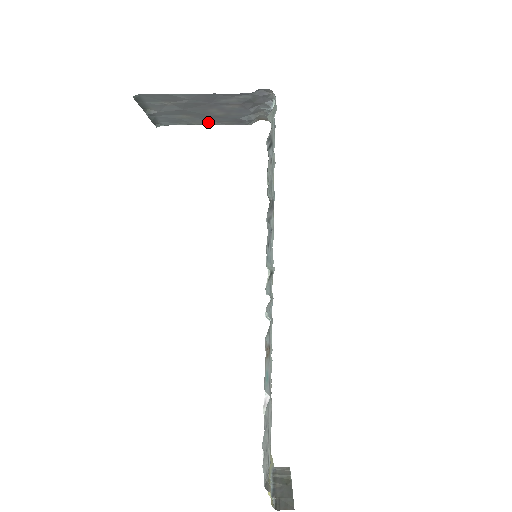
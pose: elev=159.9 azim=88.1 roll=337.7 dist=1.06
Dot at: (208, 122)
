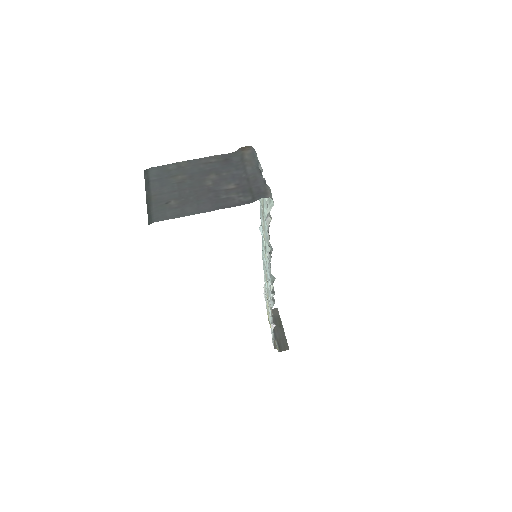
Dot at: (195, 163)
